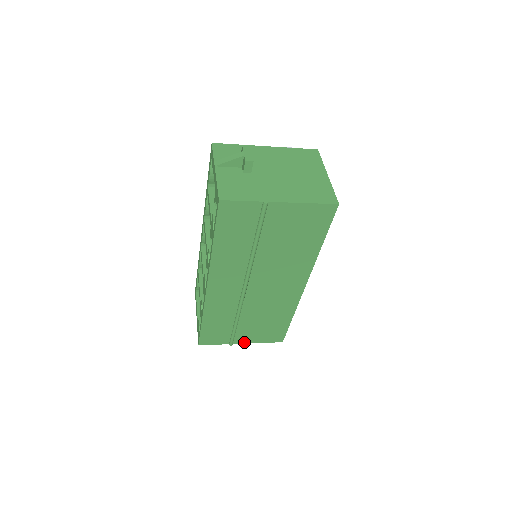
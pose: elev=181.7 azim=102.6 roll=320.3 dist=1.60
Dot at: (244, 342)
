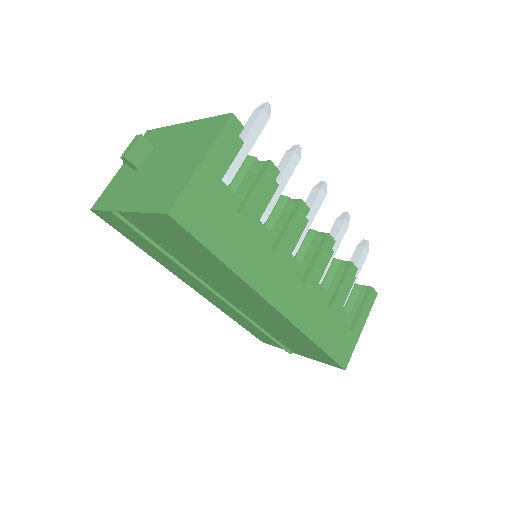
Dot at: (301, 354)
